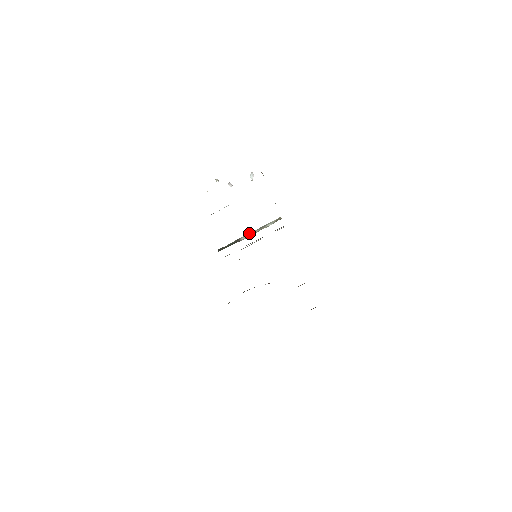
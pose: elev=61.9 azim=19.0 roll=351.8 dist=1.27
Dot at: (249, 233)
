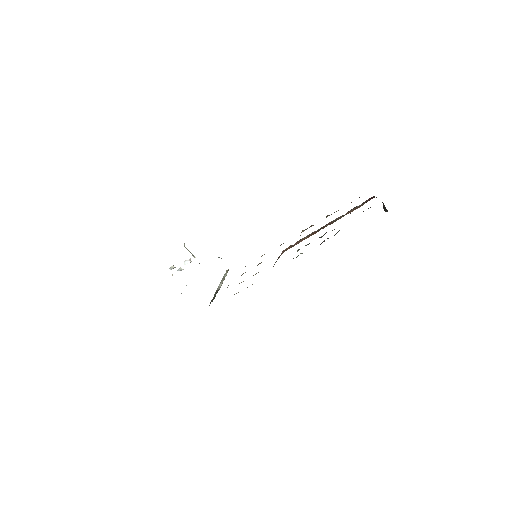
Dot at: (219, 285)
